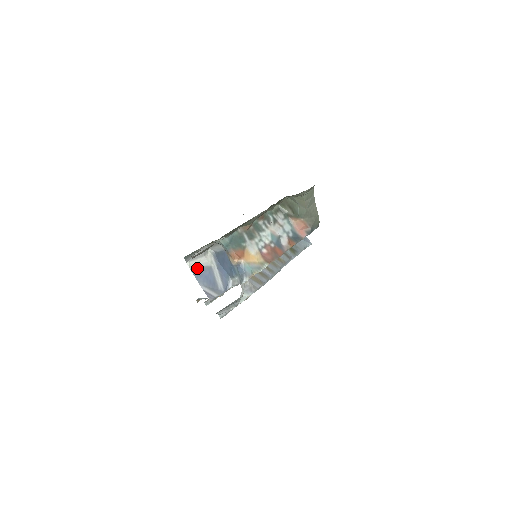
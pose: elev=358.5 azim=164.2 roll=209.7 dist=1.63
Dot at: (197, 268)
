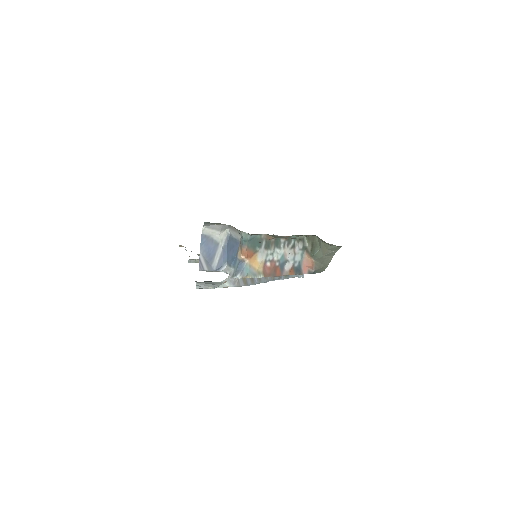
Dot at: (207, 236)
